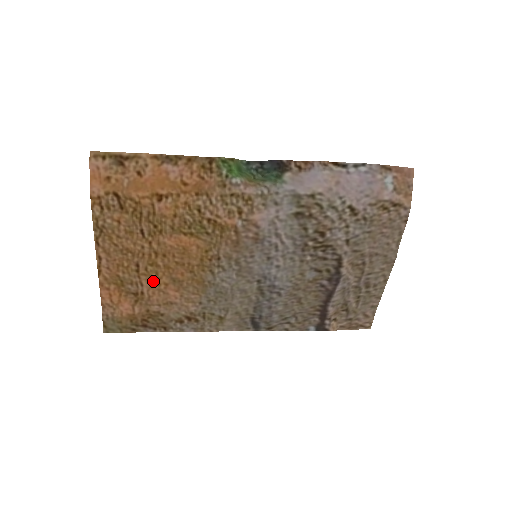
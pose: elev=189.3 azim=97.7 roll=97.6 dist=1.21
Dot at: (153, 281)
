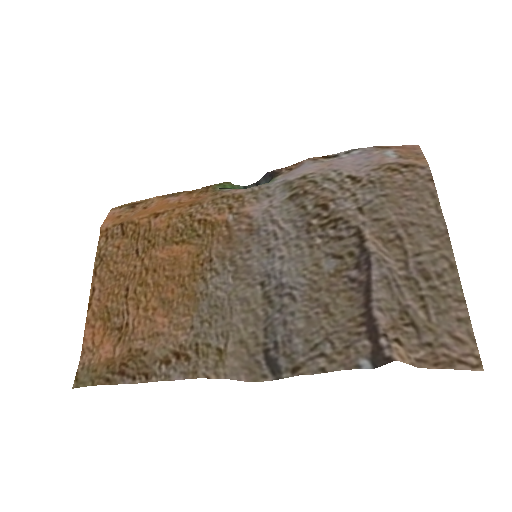
Dot at: (141, 307)
